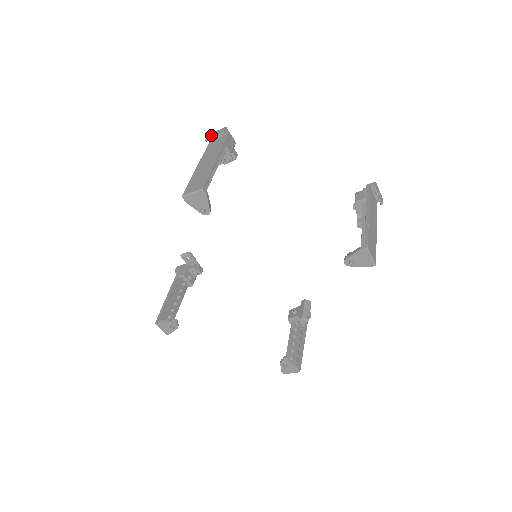
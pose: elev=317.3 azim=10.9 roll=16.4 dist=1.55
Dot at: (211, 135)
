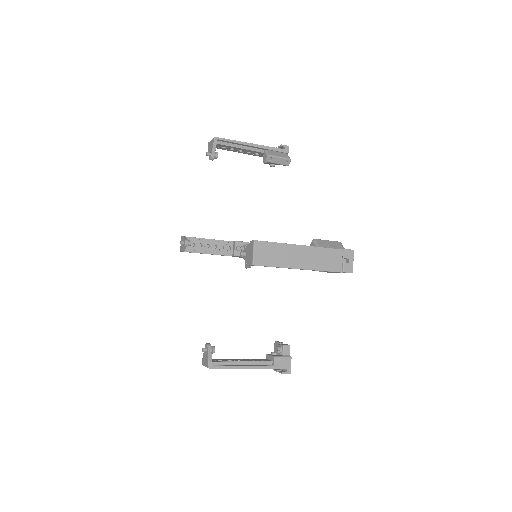
Dot at: occluded
